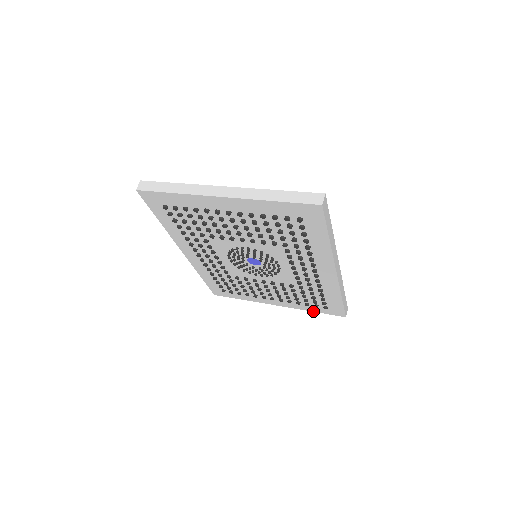
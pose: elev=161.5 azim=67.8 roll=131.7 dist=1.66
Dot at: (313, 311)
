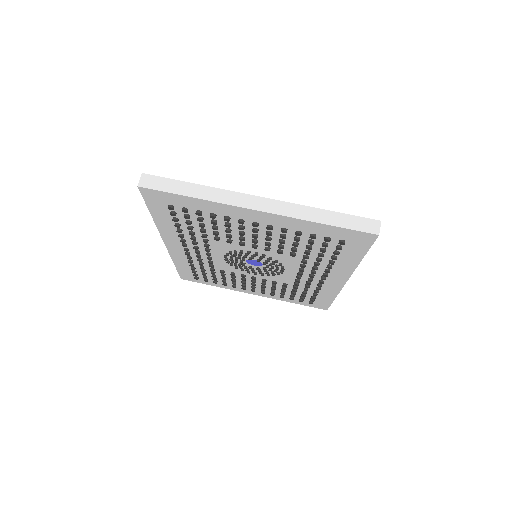
Dot at: occluded
